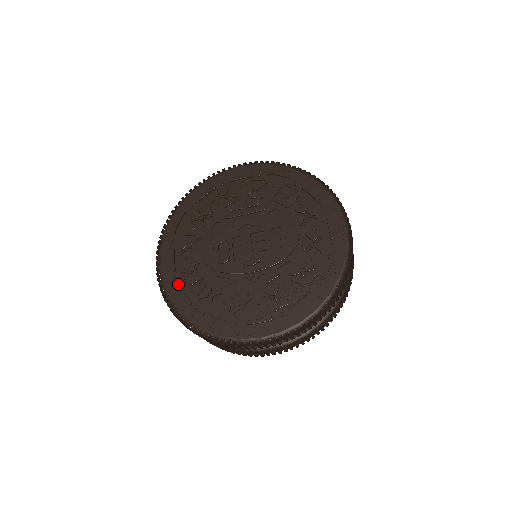
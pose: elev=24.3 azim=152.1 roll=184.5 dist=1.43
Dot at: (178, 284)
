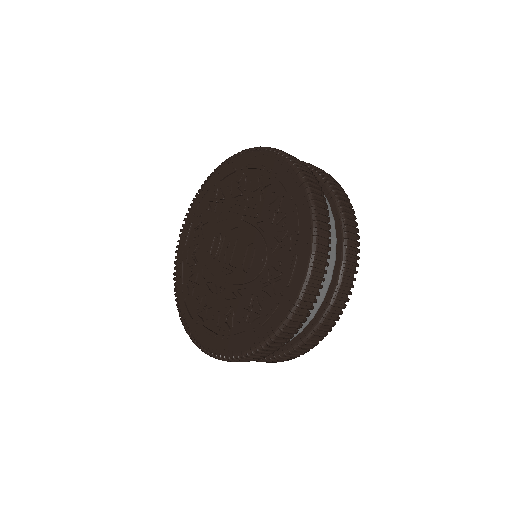
Dot at: (183, 259)
